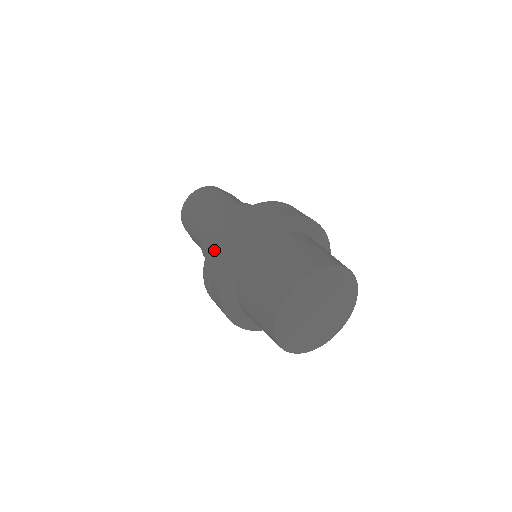
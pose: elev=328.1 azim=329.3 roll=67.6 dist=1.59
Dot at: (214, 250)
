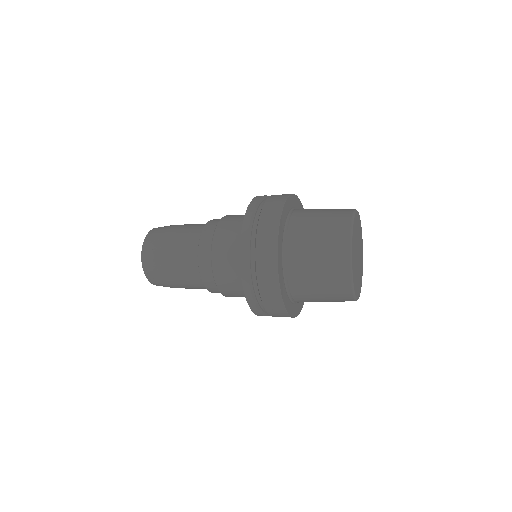
Dot at: (251, 220)
